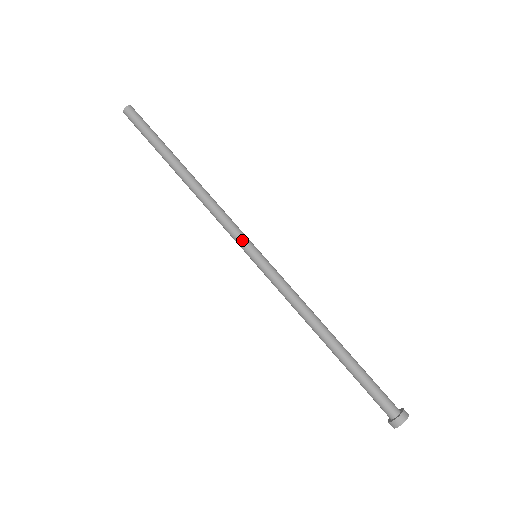
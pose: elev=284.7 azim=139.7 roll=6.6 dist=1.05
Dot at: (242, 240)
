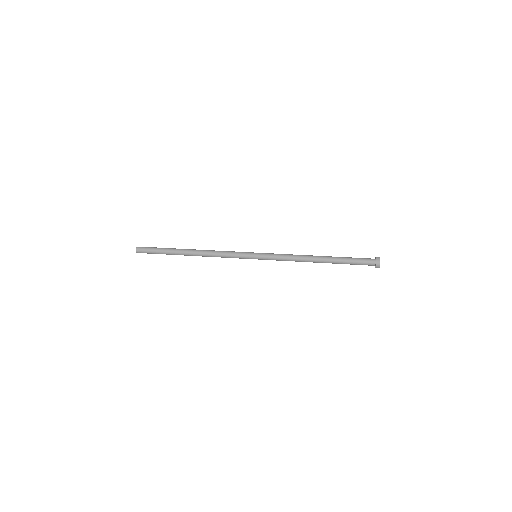
Dot at: (244, 252)
